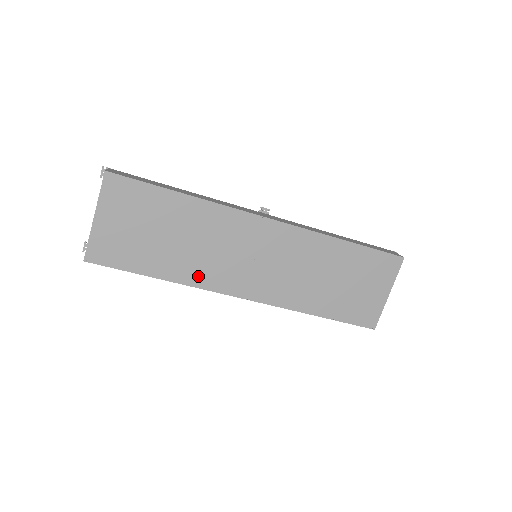
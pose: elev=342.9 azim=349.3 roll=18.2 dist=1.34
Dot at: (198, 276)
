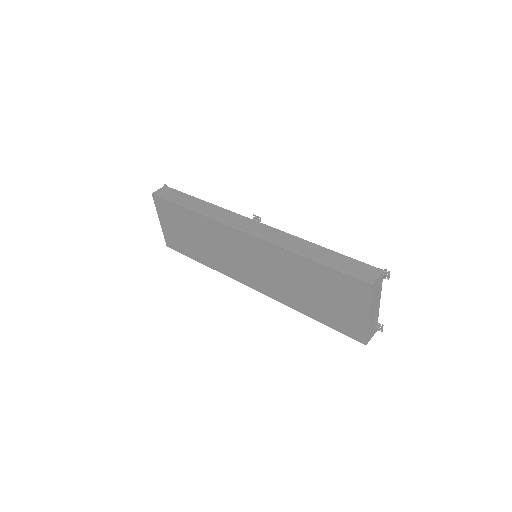
Dot at: (220, 266)
